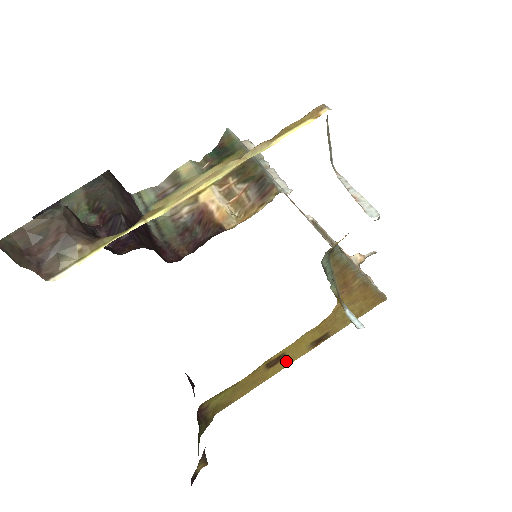
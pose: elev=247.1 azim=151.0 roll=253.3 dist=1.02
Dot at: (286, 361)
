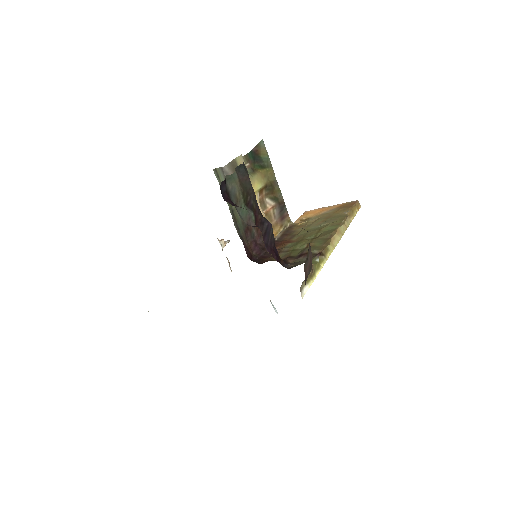
Dot at: occluded
